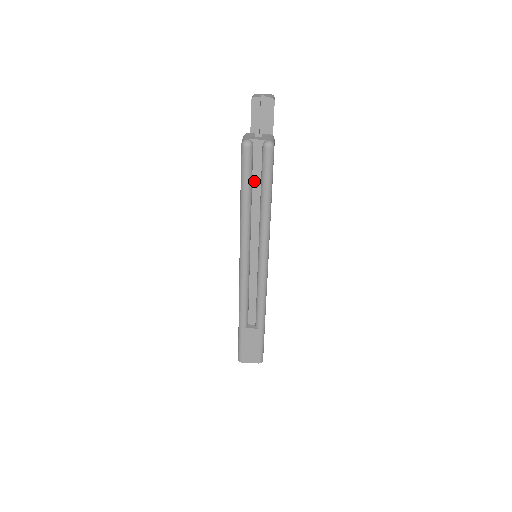
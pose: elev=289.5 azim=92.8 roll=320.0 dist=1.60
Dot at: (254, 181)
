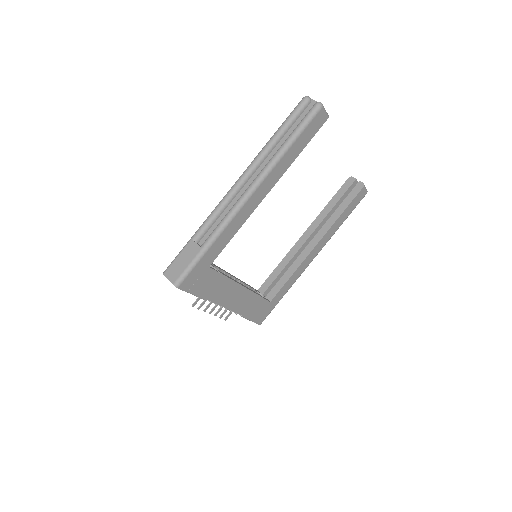
Dot at: (293, 127)
